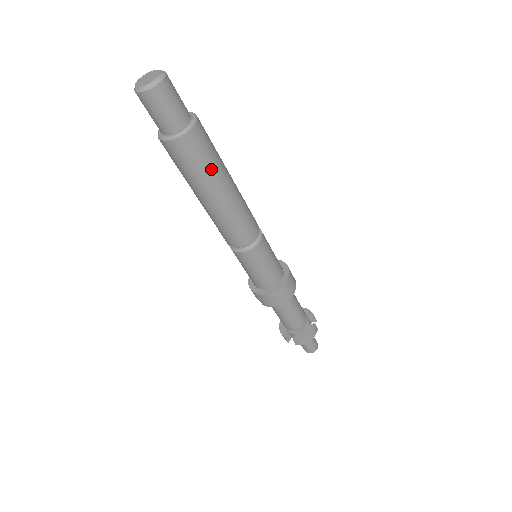
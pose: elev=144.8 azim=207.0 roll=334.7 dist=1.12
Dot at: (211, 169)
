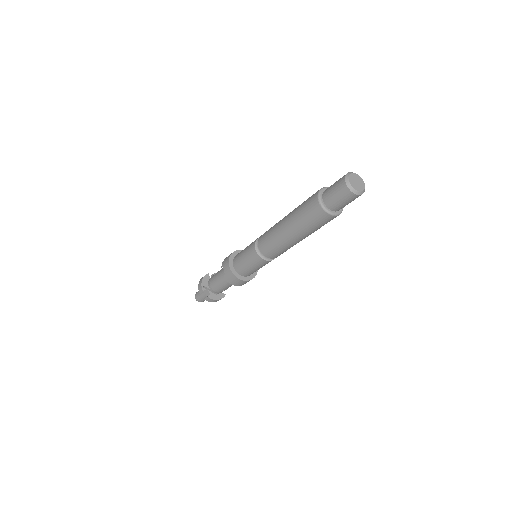
Dot at: (316, 230)
